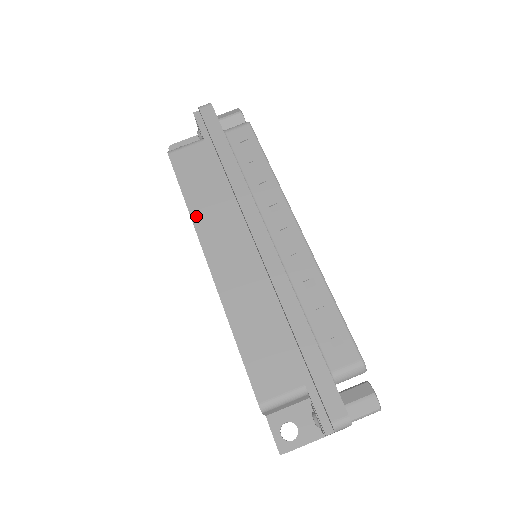
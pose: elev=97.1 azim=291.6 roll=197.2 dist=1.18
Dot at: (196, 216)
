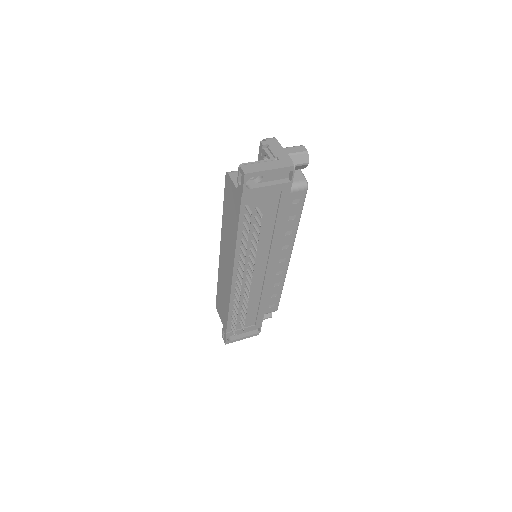
Dot at: occluded
